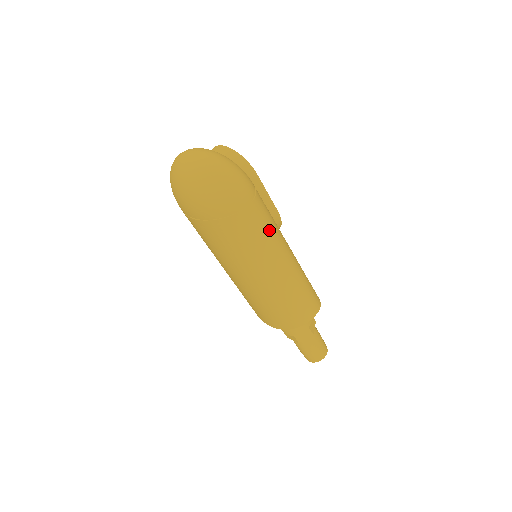
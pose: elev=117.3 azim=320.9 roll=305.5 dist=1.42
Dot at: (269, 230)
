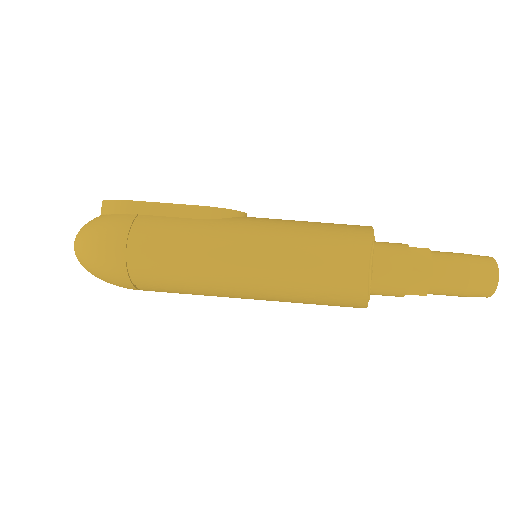
Dot at: (182, 248)
